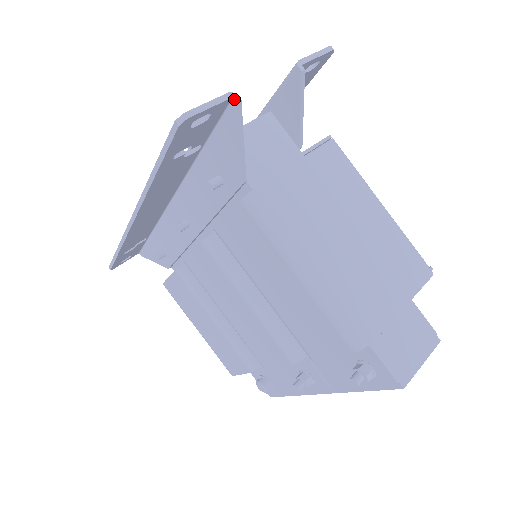
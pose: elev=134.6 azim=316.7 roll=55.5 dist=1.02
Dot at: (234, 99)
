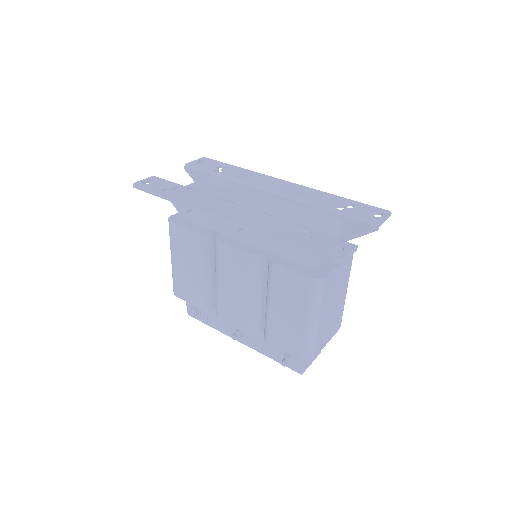
Dot at: (356, 249)
